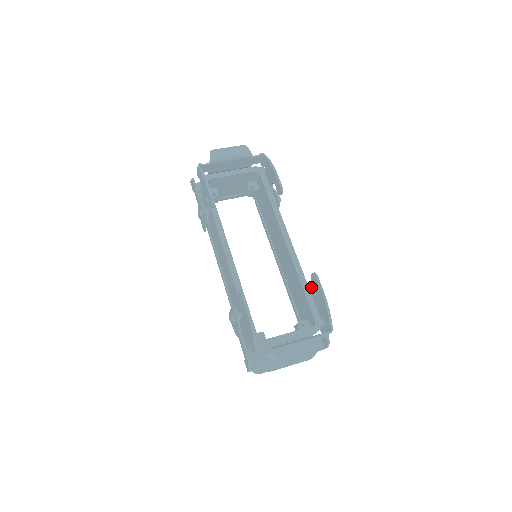
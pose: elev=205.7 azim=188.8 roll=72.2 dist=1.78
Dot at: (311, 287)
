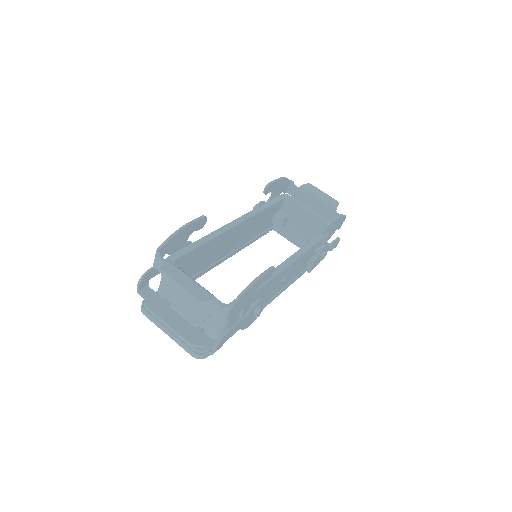
Dot at: occluded
